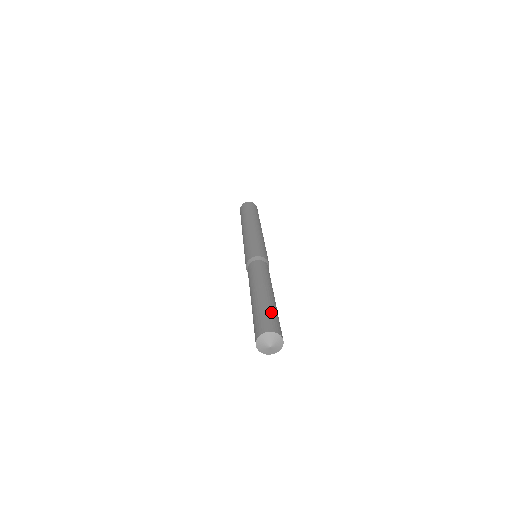
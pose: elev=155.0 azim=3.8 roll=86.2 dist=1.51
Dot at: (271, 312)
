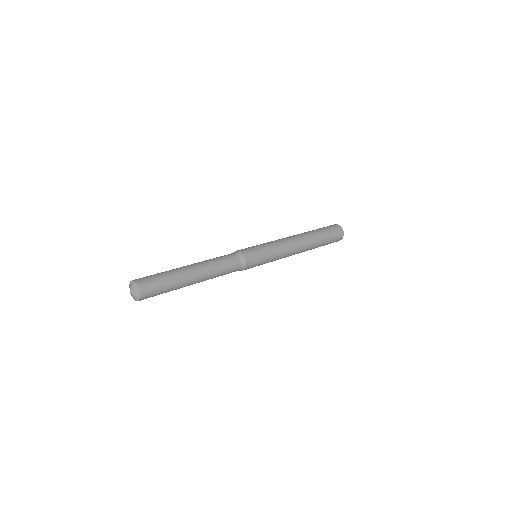
Dot at: (163, 279)
